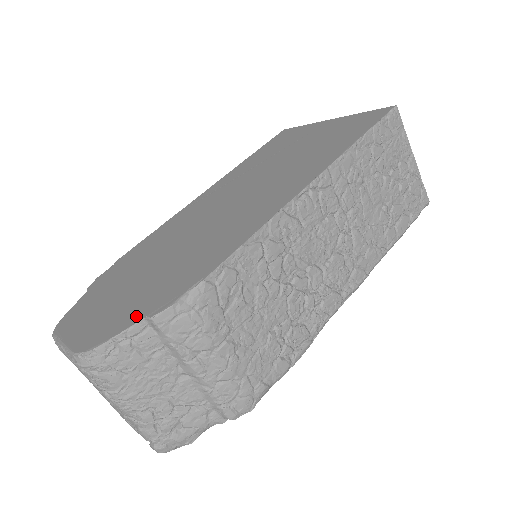
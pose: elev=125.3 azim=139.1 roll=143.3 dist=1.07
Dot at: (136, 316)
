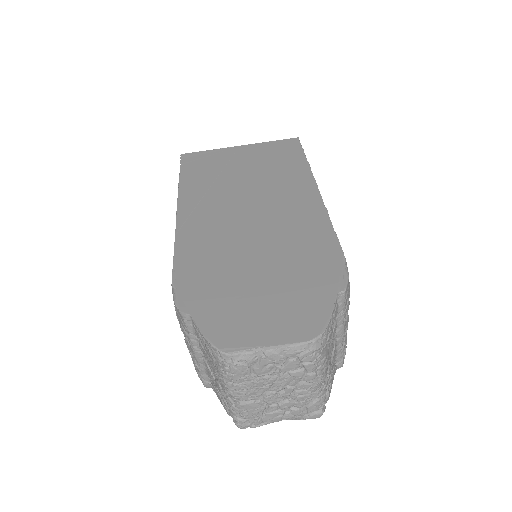
Dot at: (326, 296)
